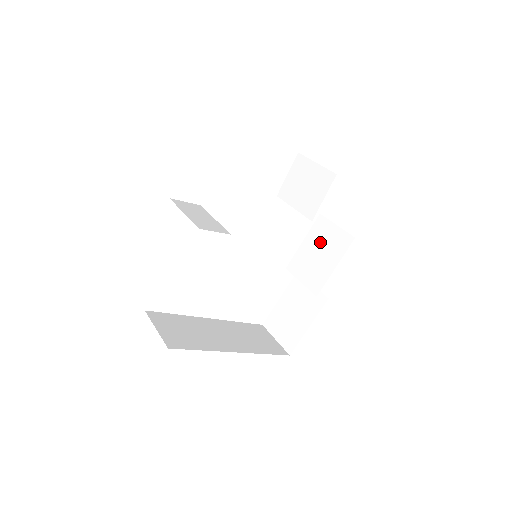
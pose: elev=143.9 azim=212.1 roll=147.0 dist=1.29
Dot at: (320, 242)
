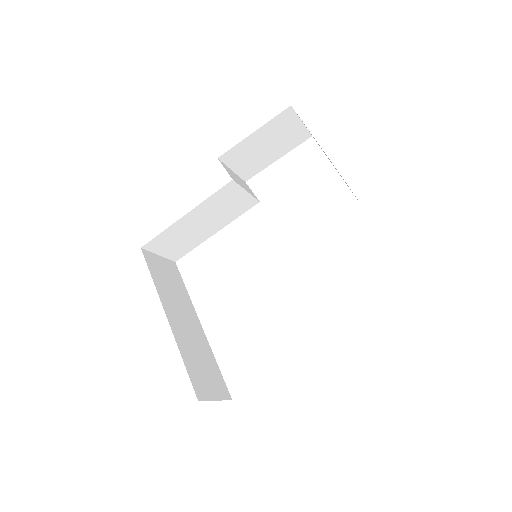
Dot at: occluded
